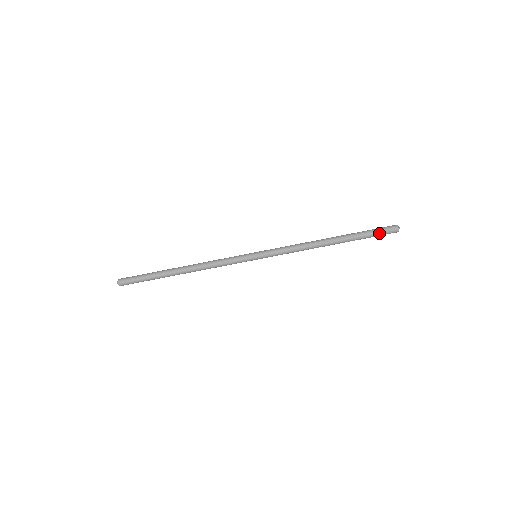
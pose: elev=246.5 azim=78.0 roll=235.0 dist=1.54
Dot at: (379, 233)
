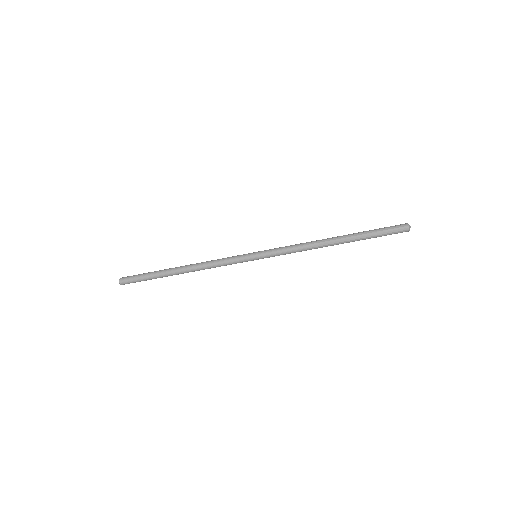
Dot at: occluded
